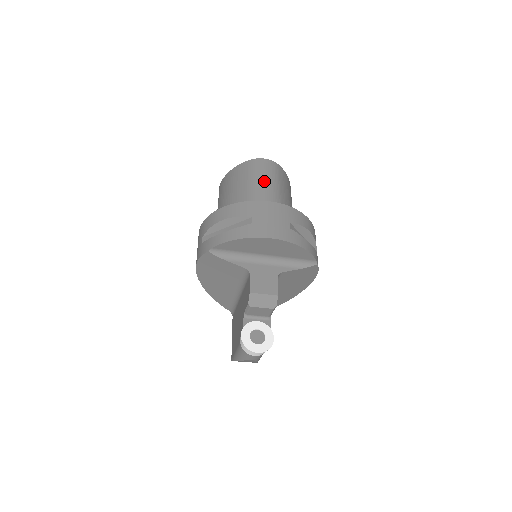
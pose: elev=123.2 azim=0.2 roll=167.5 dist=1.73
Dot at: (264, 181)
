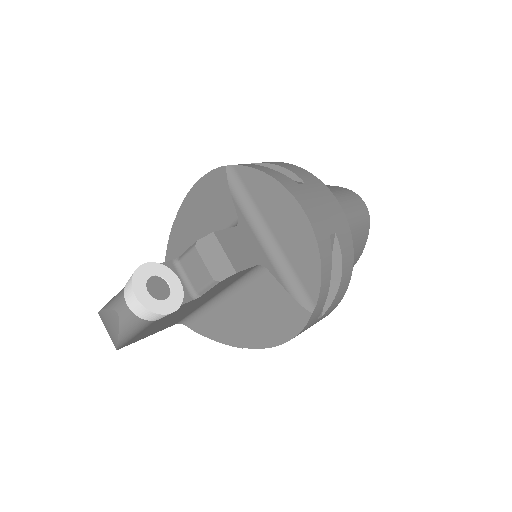
Dot at: (345, 205)
